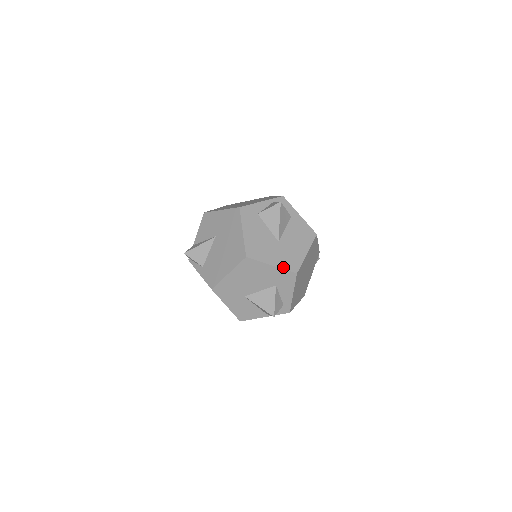
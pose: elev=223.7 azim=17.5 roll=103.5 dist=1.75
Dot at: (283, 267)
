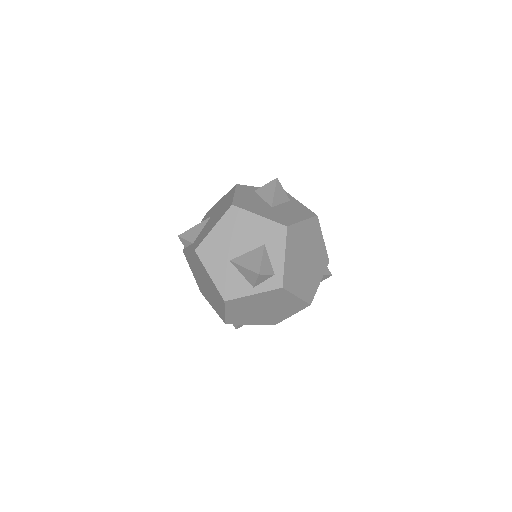
Dot at: (272, 219)
